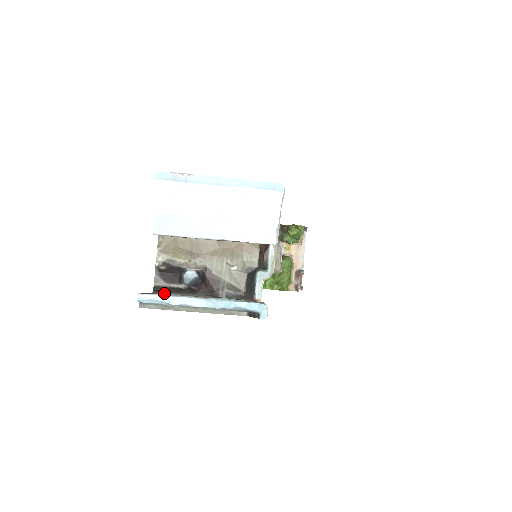
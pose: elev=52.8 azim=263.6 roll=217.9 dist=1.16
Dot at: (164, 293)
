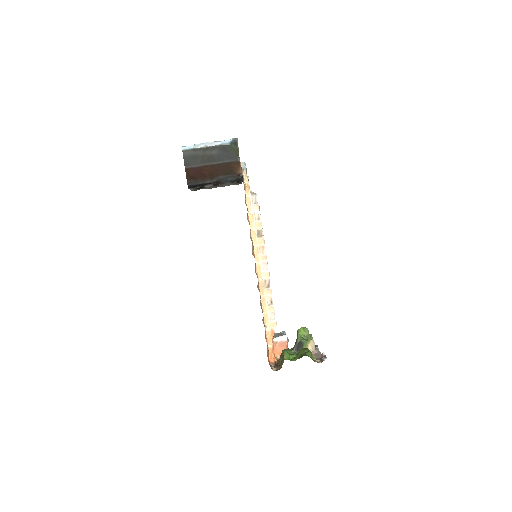
Dot at: (193, 185)
